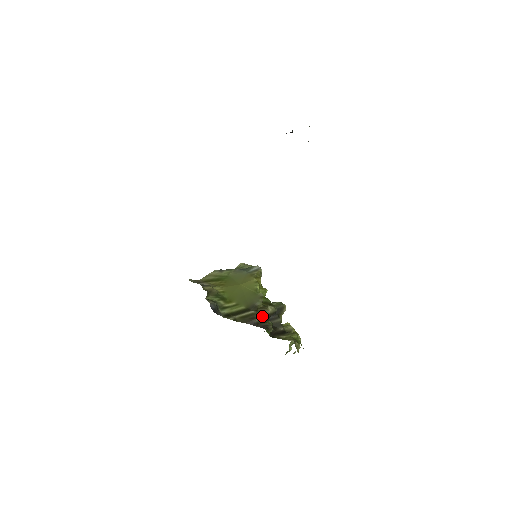
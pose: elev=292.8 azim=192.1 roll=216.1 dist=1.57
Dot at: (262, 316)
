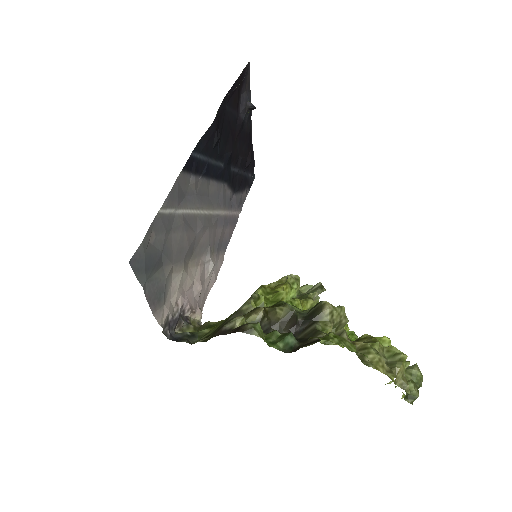
Dot at: (240, 318)
